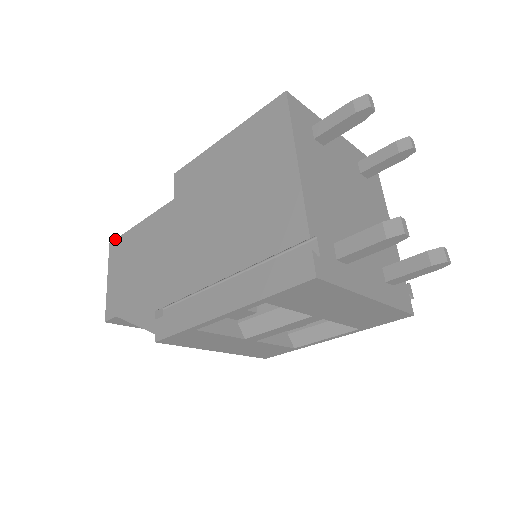
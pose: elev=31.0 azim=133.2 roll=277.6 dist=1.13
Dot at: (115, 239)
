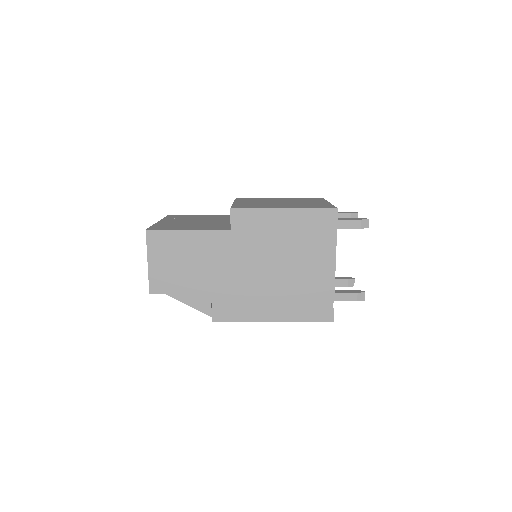
Dot at: (155, 230)
